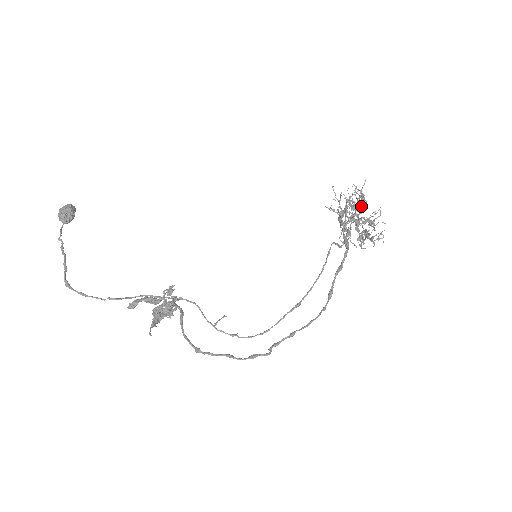
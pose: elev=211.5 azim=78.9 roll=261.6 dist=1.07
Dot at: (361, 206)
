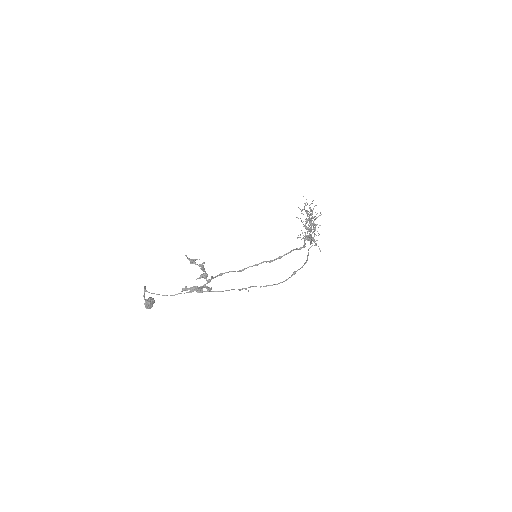
Dot at: occluded
